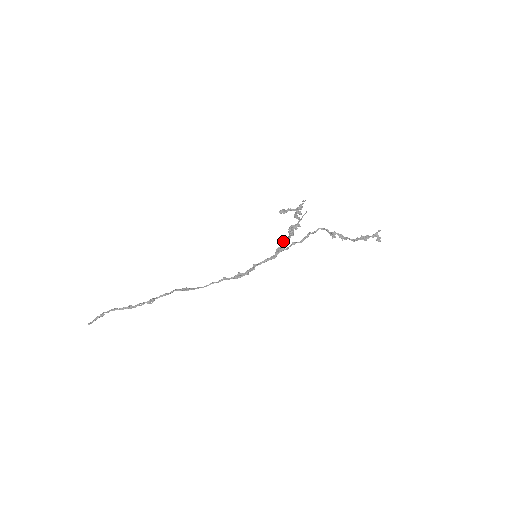
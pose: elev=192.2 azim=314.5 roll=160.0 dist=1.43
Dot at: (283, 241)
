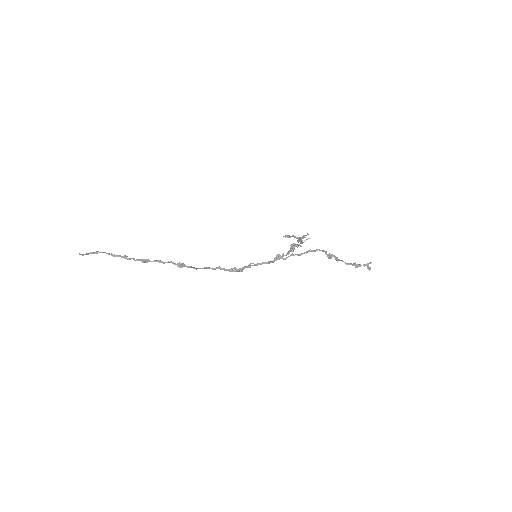
Dot at: occluded
